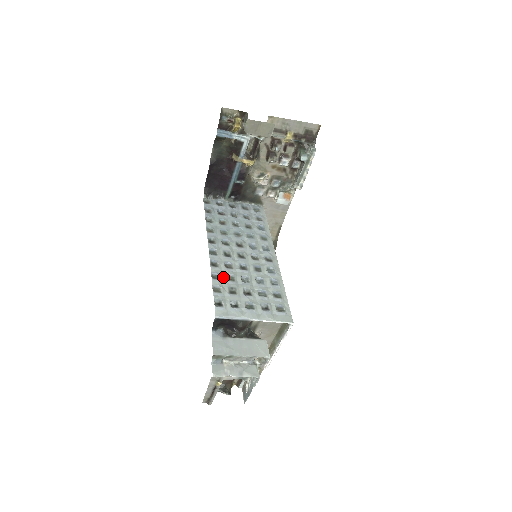
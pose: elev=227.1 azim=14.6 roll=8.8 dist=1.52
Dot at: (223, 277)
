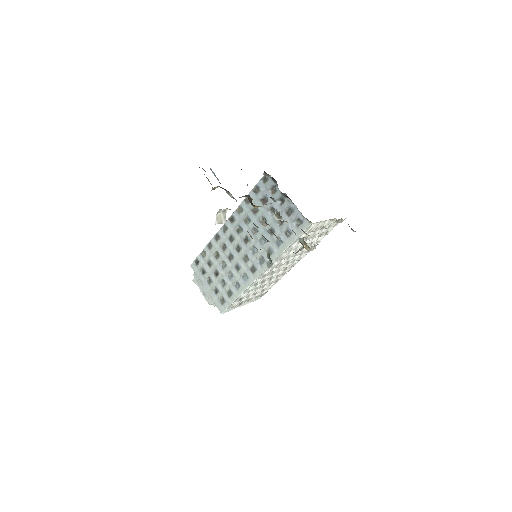
Dot at: (213, 250)
